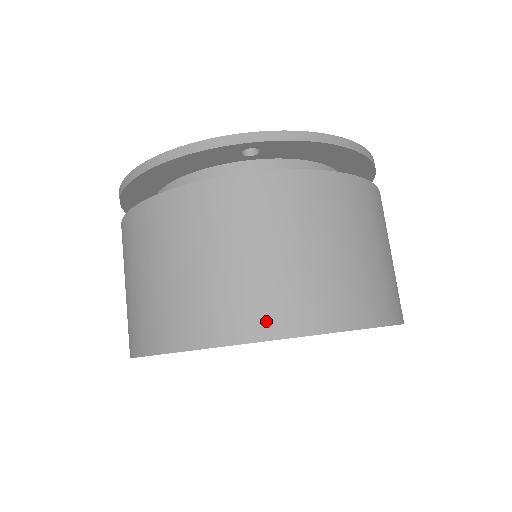
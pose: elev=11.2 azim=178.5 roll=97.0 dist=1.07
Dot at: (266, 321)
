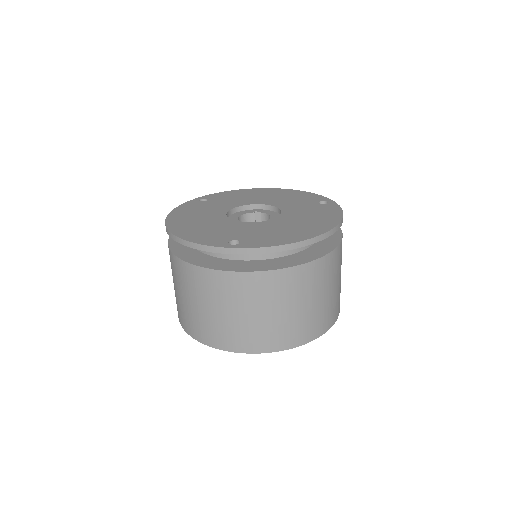
Dot at: (234, 344)
